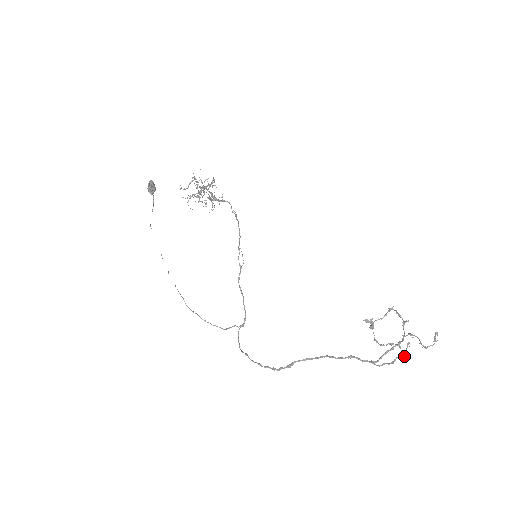
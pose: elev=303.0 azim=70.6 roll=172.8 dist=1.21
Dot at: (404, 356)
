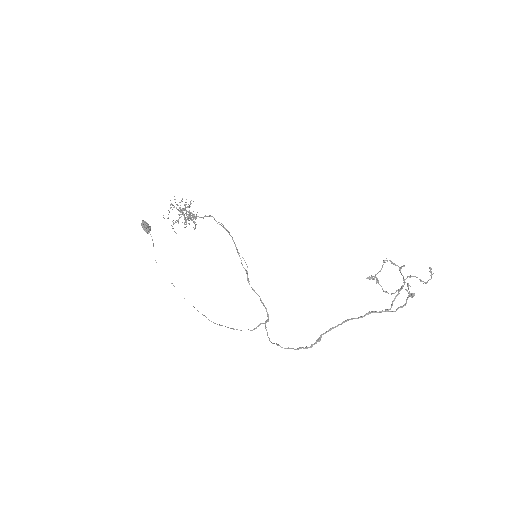
Dot at: (412, 296)
